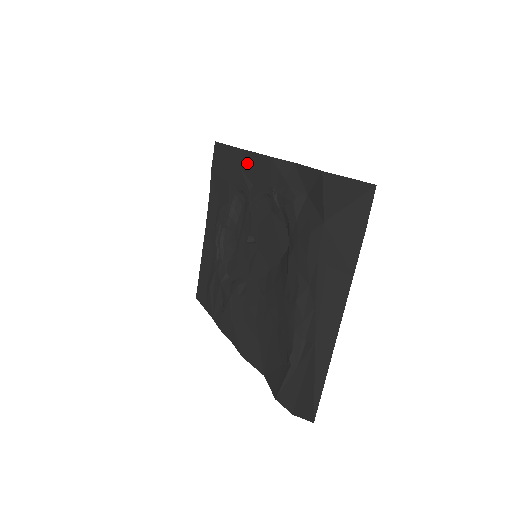
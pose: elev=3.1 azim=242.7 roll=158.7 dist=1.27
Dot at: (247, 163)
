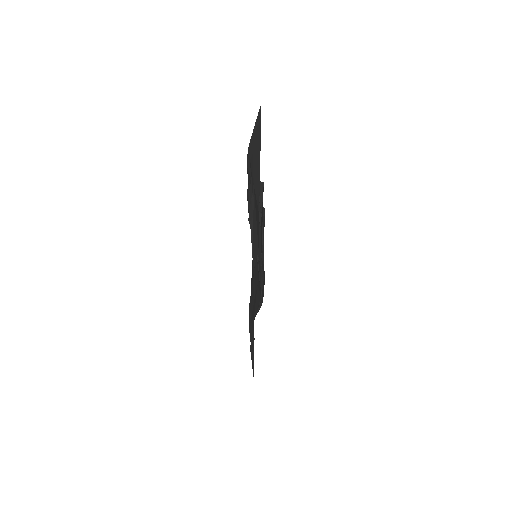
Dot at: occluded
